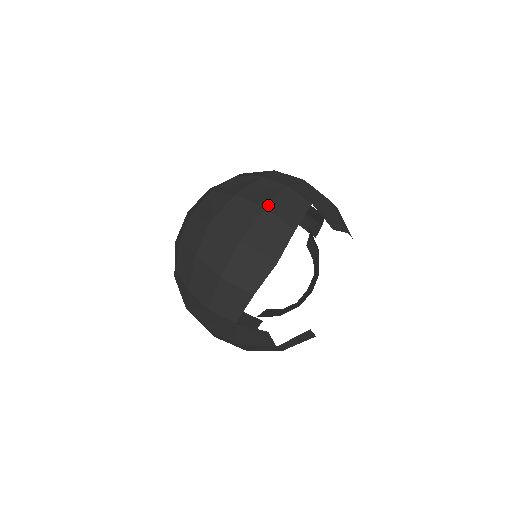
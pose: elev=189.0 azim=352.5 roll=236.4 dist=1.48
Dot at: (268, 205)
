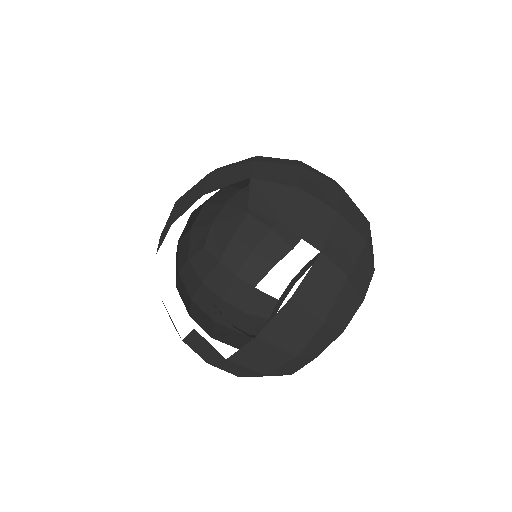
Dot at: (213, 172)
